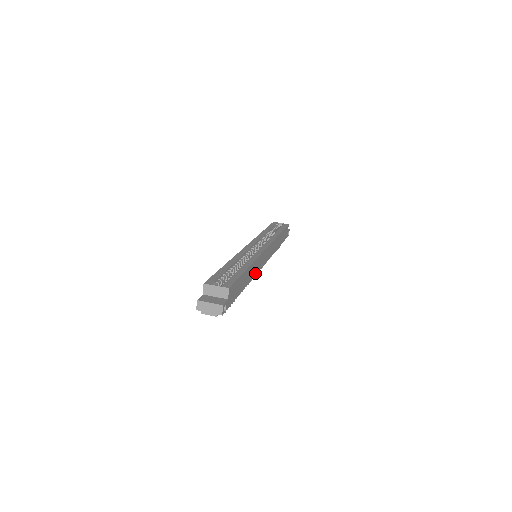
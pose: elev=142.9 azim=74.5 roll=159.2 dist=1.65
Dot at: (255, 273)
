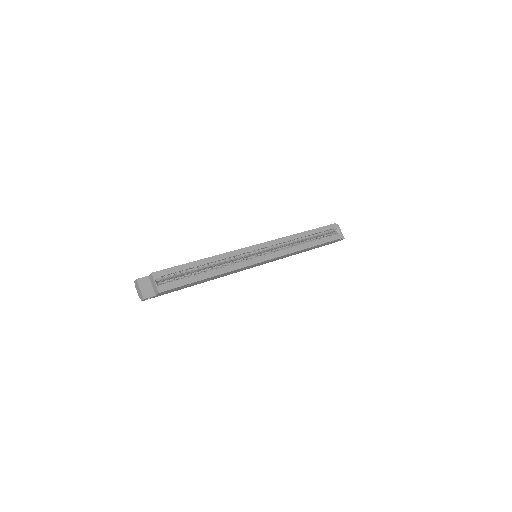
Dot at: (228, 274)
